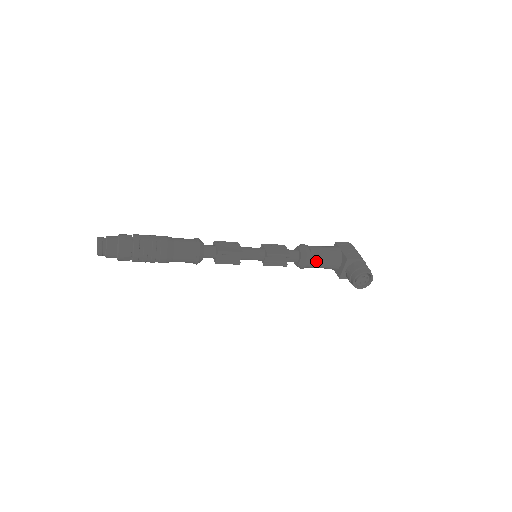
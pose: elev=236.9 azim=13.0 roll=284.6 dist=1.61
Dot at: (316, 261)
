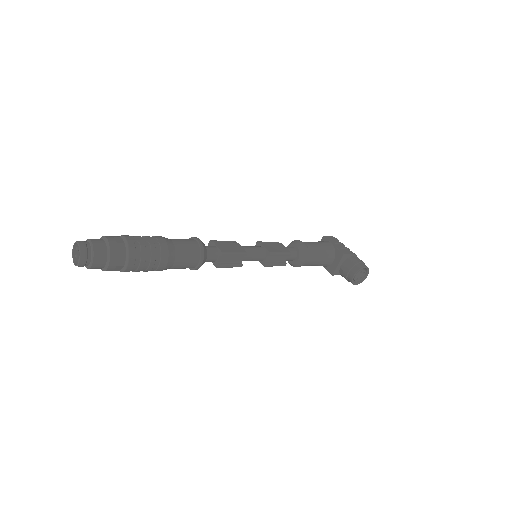
Dot at: (313, 258)
